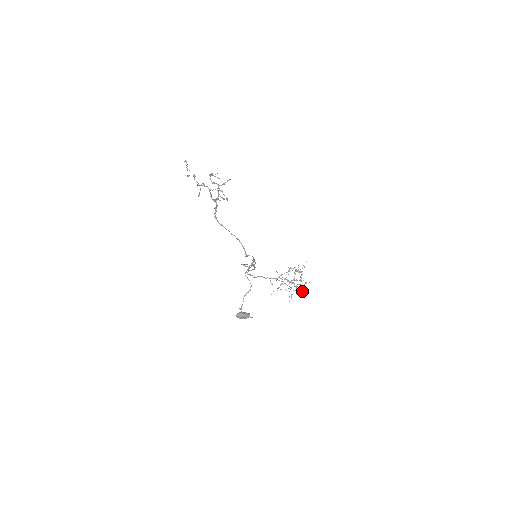
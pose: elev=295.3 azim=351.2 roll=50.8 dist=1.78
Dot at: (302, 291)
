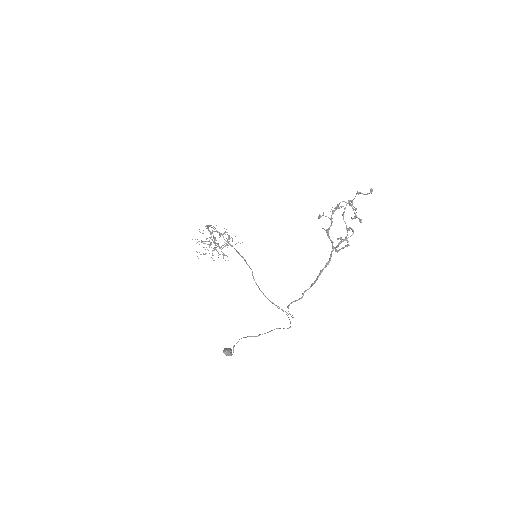
Dot at: (214, 260)
